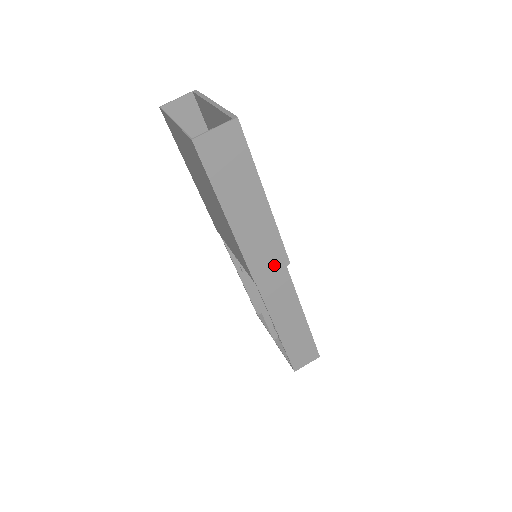
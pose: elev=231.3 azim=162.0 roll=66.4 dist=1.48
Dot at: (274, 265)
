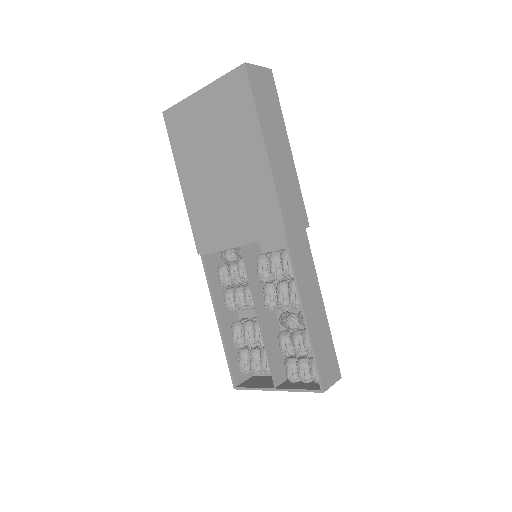
Dot at: (299, 221)
